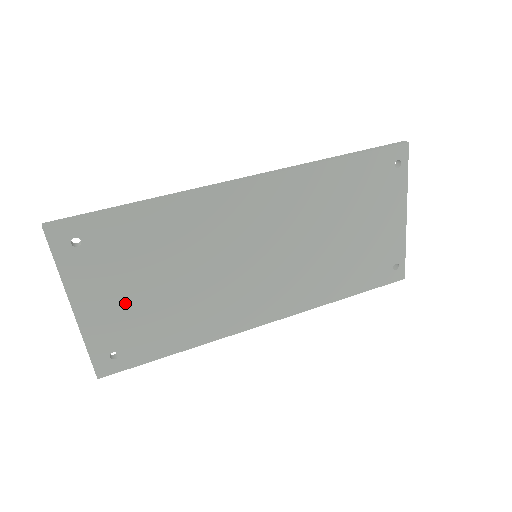
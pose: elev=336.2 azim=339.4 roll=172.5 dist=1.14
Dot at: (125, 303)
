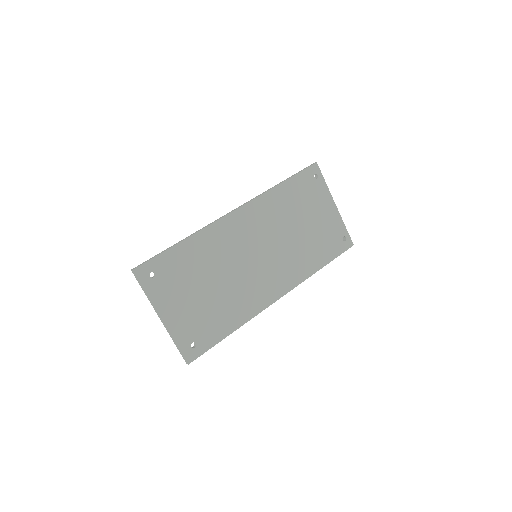
Dot at: (190, 307)
